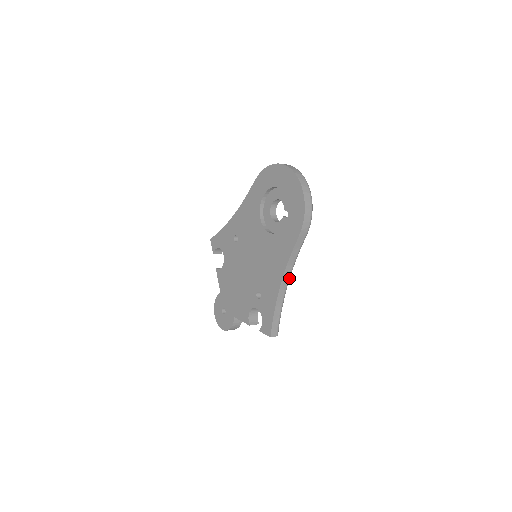
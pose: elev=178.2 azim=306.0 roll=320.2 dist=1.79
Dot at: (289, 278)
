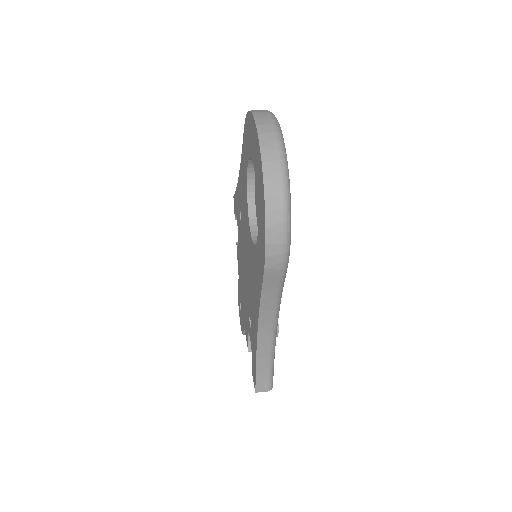
Dot at: (274, 323)
